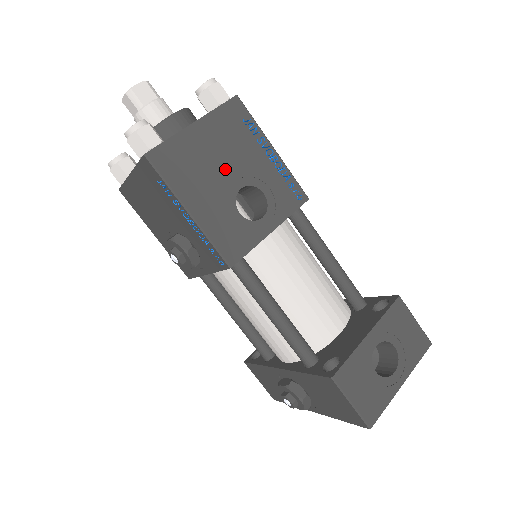
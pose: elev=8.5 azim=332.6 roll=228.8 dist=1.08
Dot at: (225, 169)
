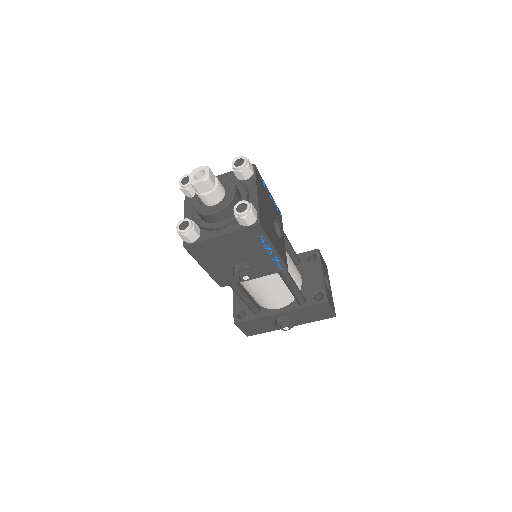
Dot at: (269, 214)
